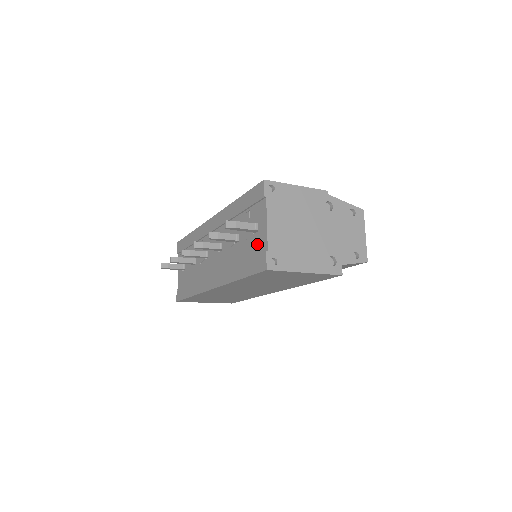
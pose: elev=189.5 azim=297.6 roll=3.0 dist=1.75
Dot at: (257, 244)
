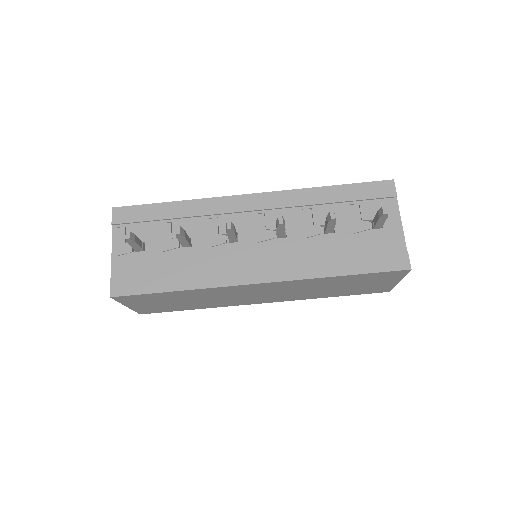
Dot at: (383, 241)
